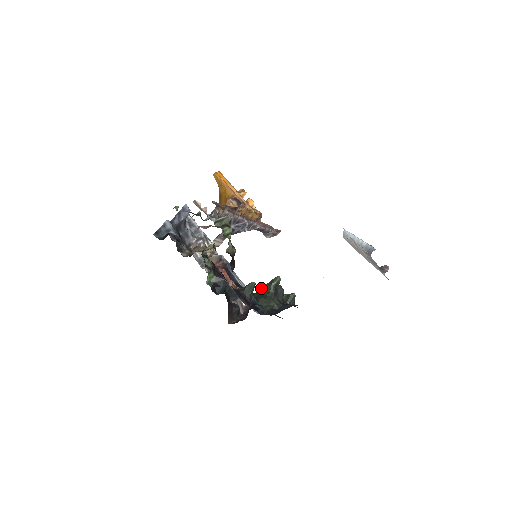
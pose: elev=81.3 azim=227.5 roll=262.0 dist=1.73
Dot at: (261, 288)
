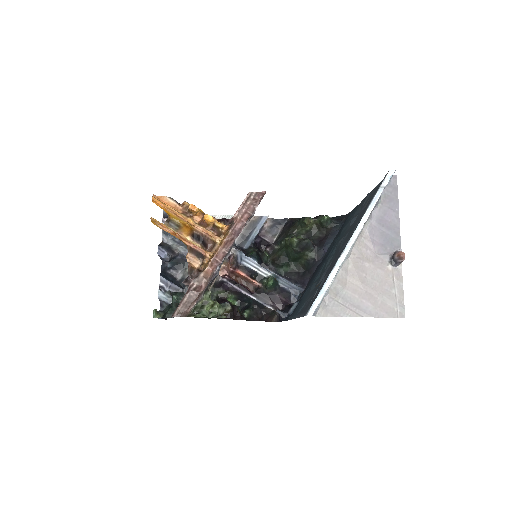
Dot at: (286, 244)
